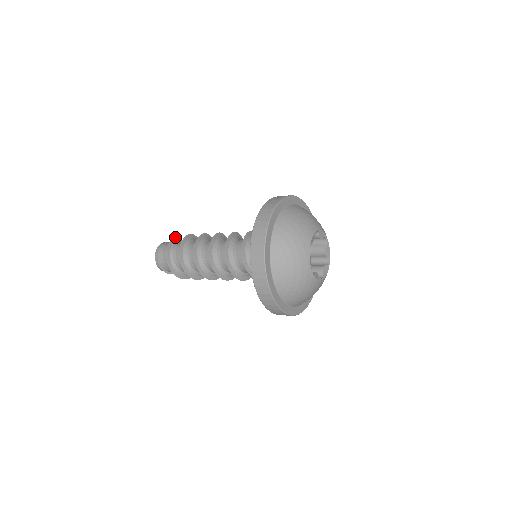
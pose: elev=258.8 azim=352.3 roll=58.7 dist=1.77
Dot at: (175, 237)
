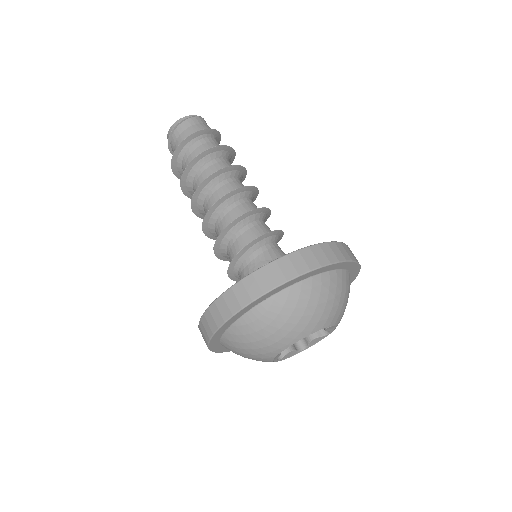
Dot at: occluded
